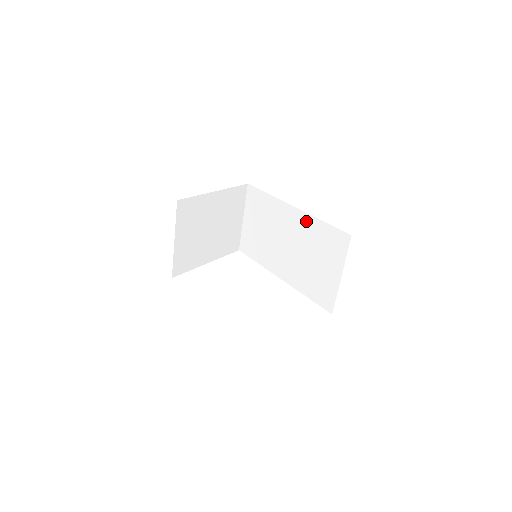
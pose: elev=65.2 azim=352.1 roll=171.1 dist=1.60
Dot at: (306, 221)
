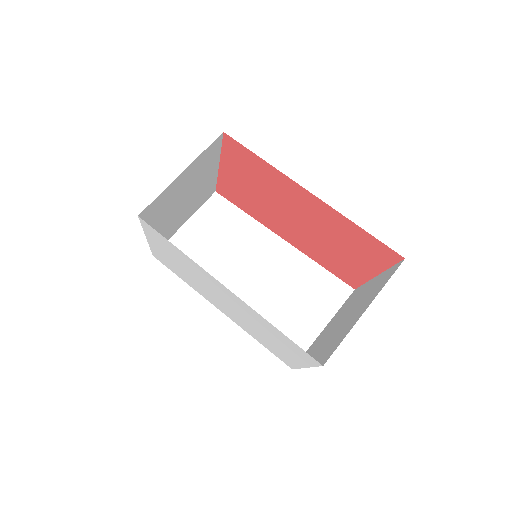
Dot at: (294, 257)
